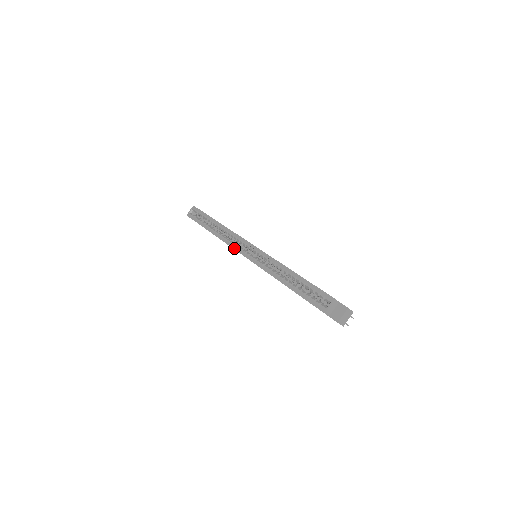
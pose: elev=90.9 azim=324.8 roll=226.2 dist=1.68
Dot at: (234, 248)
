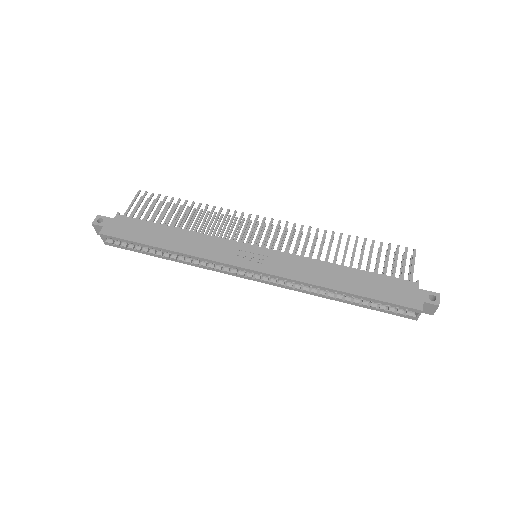
Dot at: occluded
